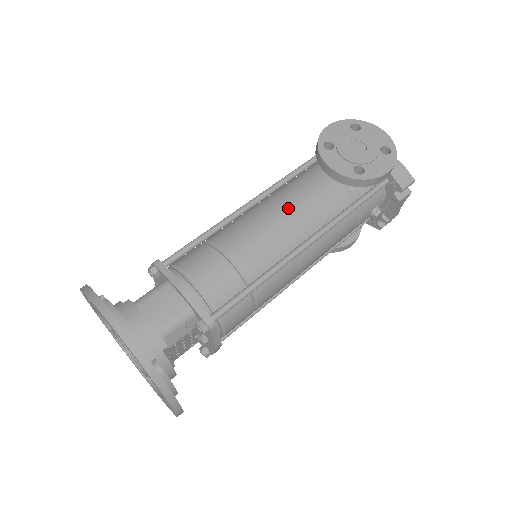
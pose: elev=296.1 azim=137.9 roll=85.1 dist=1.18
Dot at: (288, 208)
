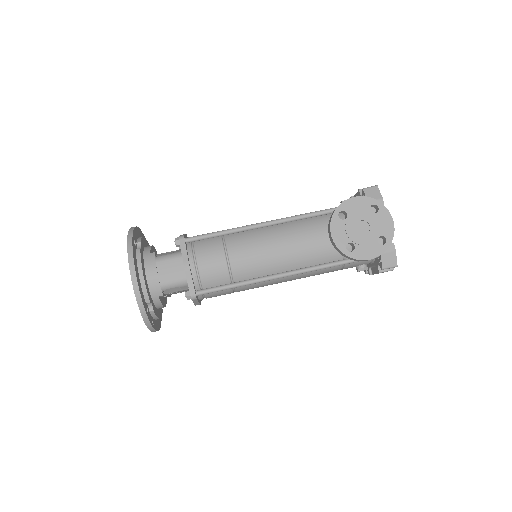
Dot at: (289, 243)
